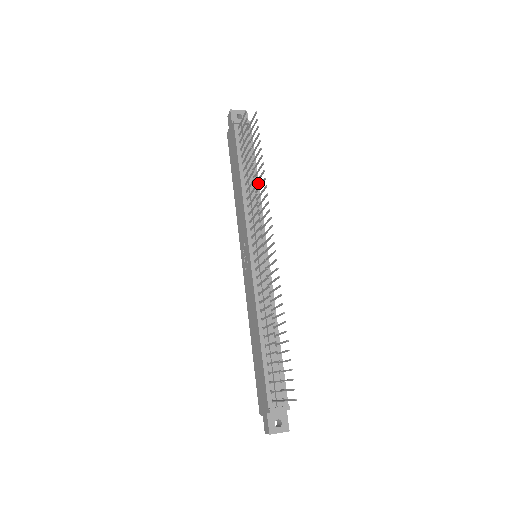
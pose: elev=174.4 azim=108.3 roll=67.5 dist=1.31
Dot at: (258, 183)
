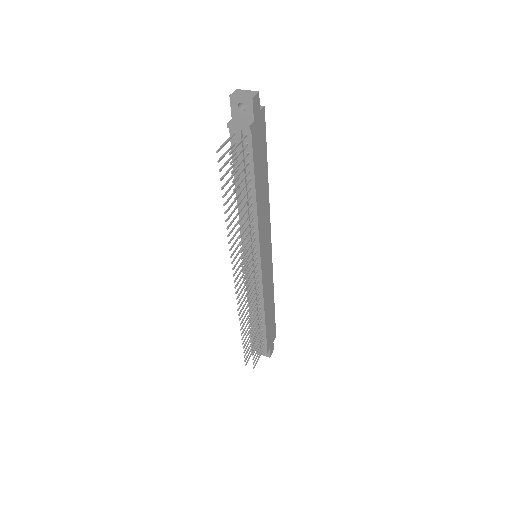
Dot at: (255, 202)
